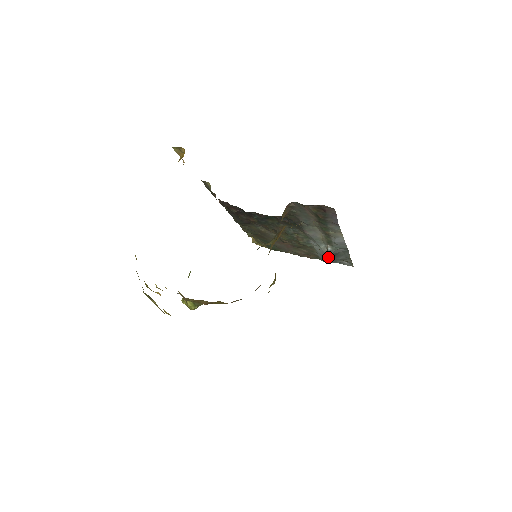
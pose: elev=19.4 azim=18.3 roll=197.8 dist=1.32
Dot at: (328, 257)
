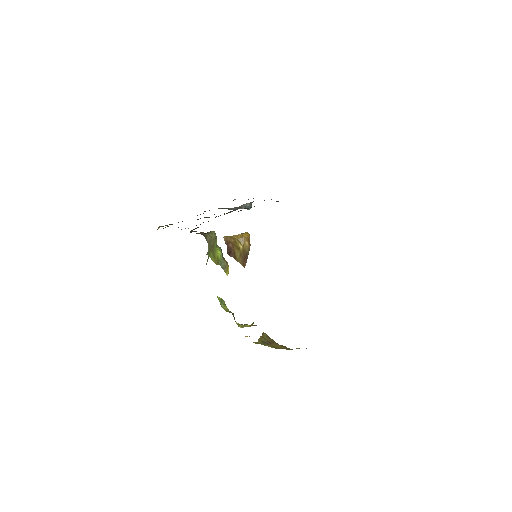
Dot at: occluded
